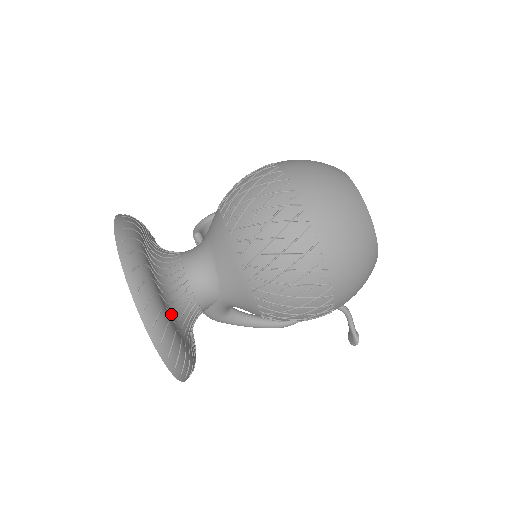
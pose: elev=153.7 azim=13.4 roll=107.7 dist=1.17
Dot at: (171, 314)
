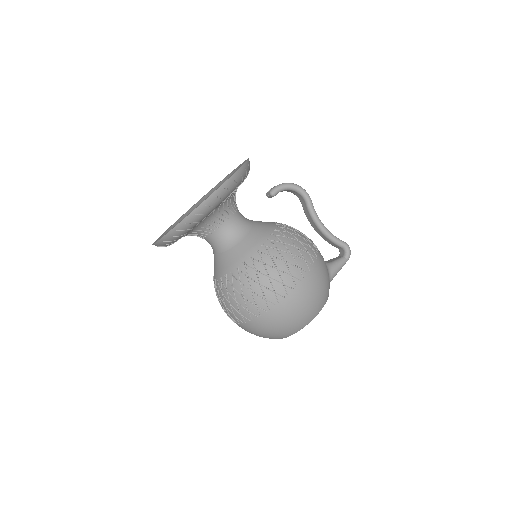
Dot at: occluded
